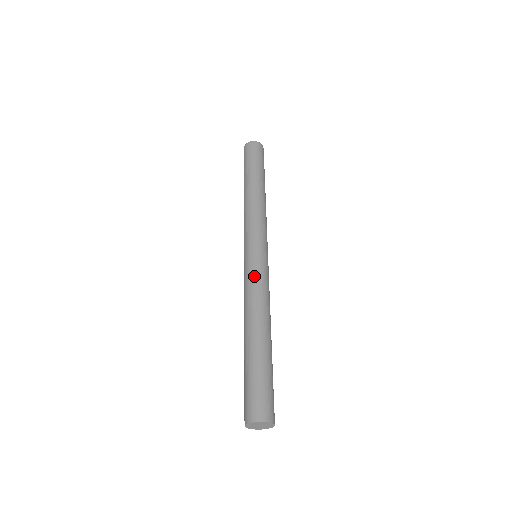
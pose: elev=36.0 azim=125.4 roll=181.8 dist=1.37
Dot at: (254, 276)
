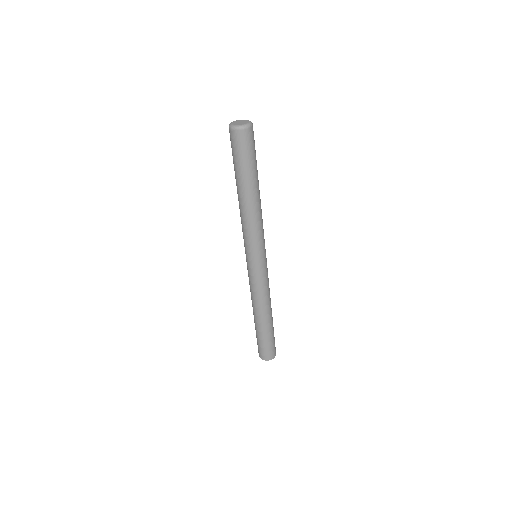
Dot at: (258, 283)
